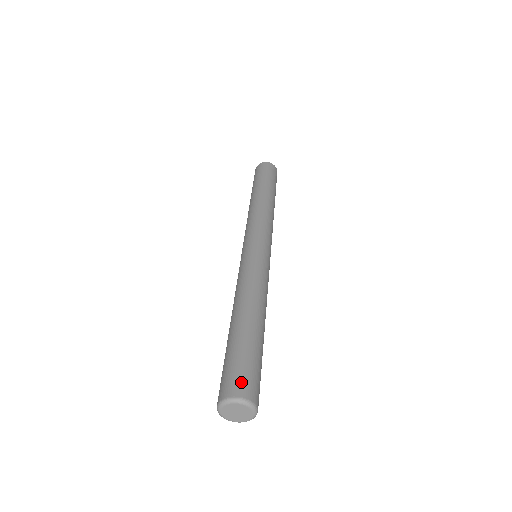
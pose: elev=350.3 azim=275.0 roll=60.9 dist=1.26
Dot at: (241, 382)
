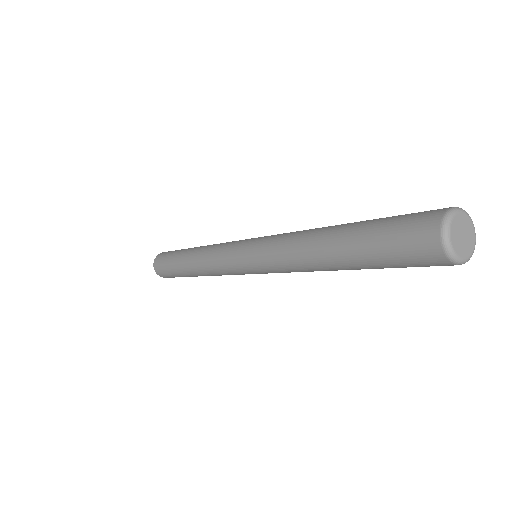
Dot at: occluded
